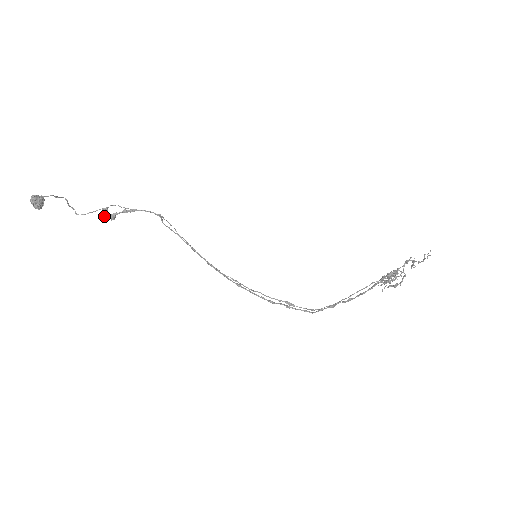
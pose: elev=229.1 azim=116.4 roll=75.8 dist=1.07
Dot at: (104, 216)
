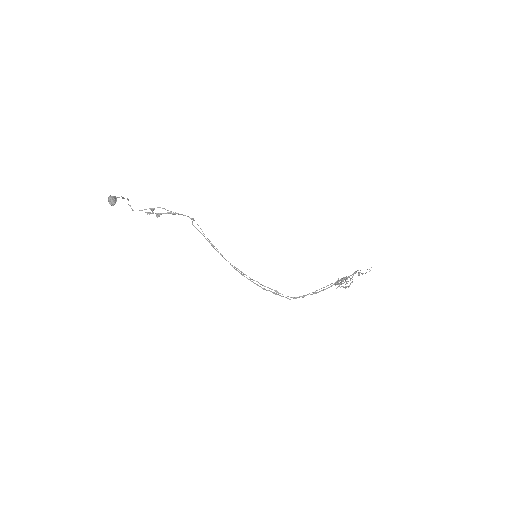
Dot at: (150, 213)
